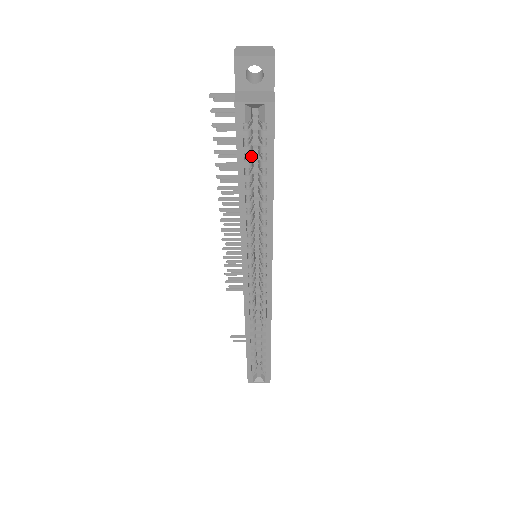
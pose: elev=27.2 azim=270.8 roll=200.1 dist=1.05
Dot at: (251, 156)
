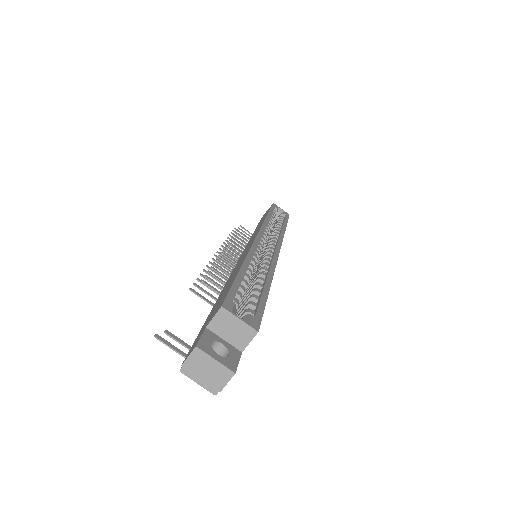
Dot at: occluded
